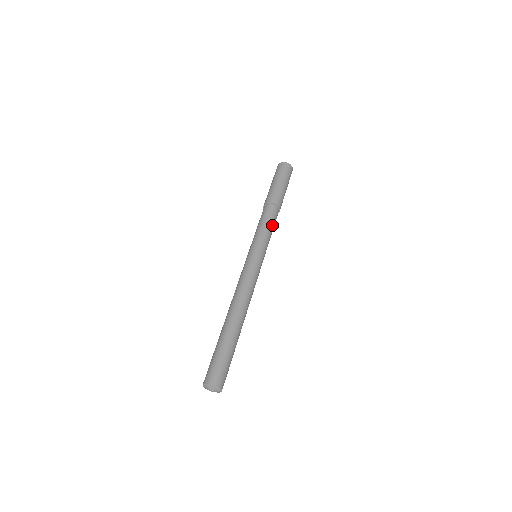
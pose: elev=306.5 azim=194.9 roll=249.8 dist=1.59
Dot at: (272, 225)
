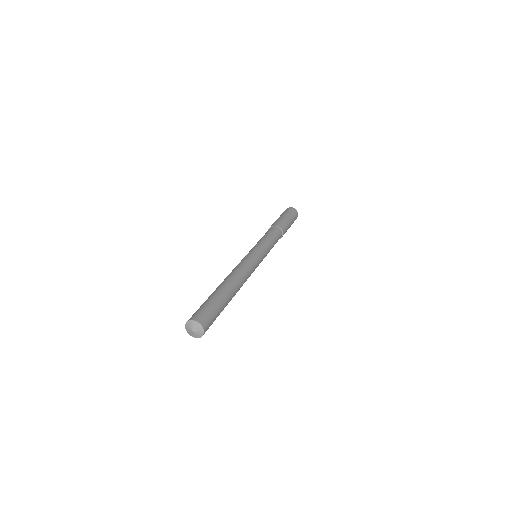
Dot at: (275, 240)
